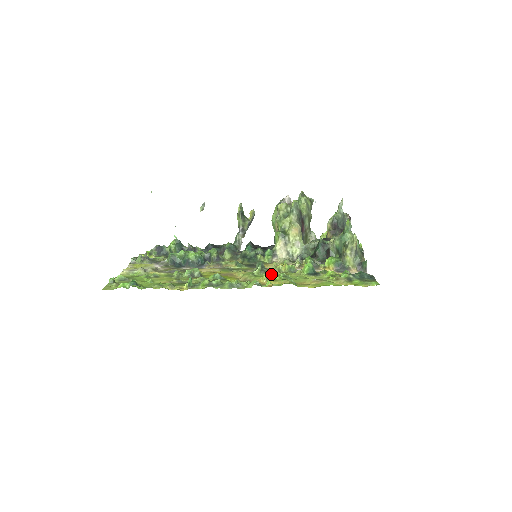
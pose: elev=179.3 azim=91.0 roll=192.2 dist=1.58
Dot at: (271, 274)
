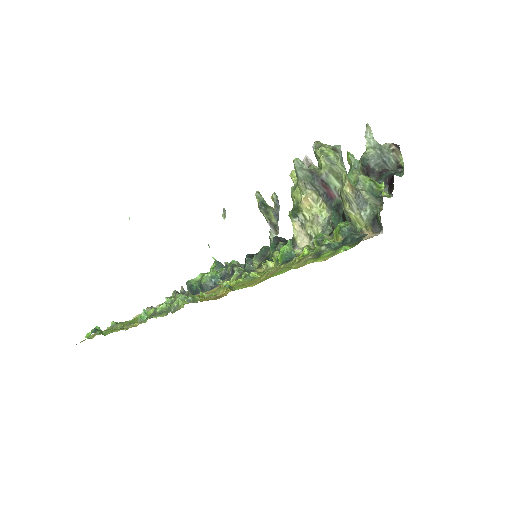
Dot at: occluded
